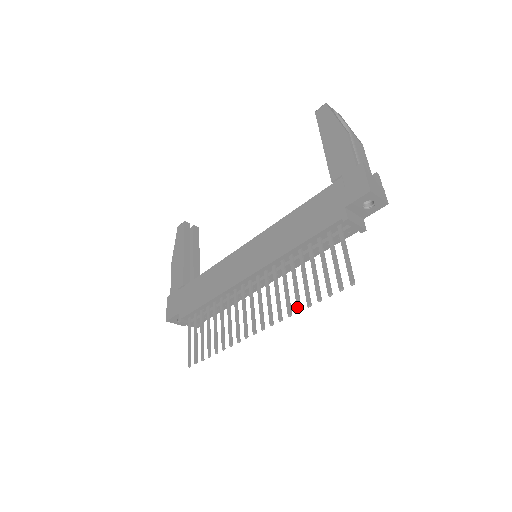
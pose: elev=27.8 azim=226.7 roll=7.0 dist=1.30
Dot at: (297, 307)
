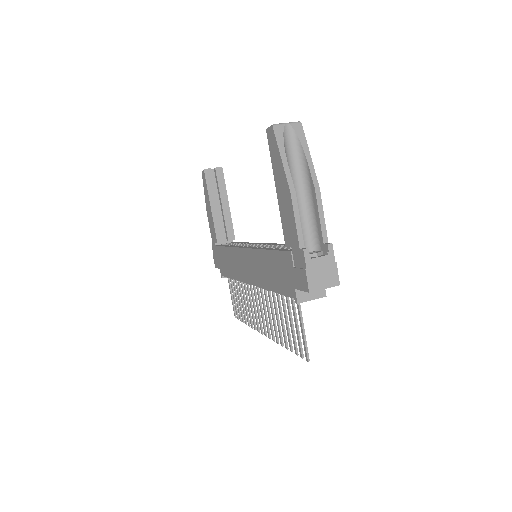
Dot at: (280, 342)
